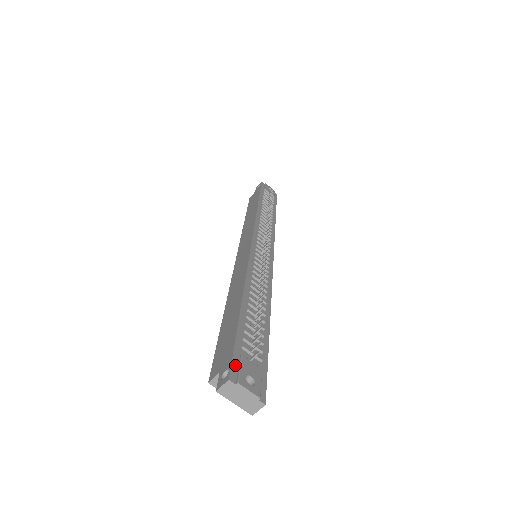
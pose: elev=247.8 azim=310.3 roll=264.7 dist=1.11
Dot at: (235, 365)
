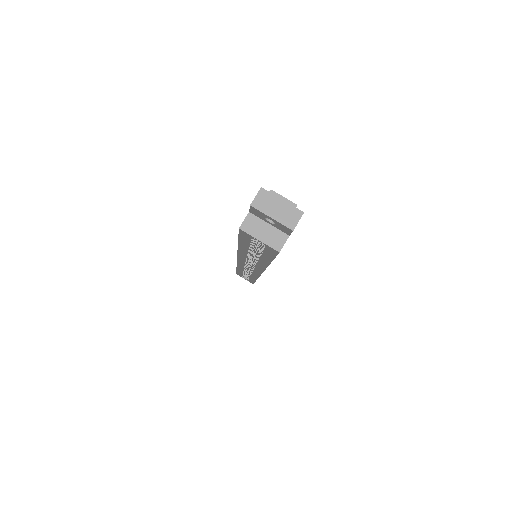
Dot at: occluded
